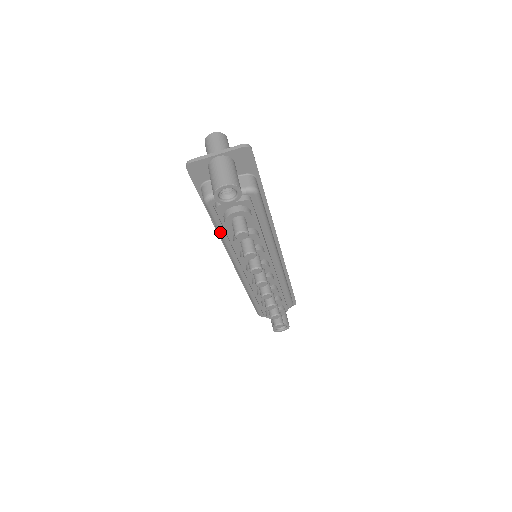
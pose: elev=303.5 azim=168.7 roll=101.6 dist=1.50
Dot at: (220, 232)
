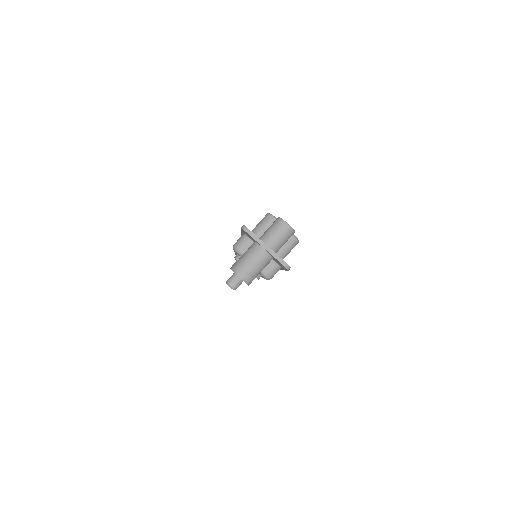
Dot at: occluded
